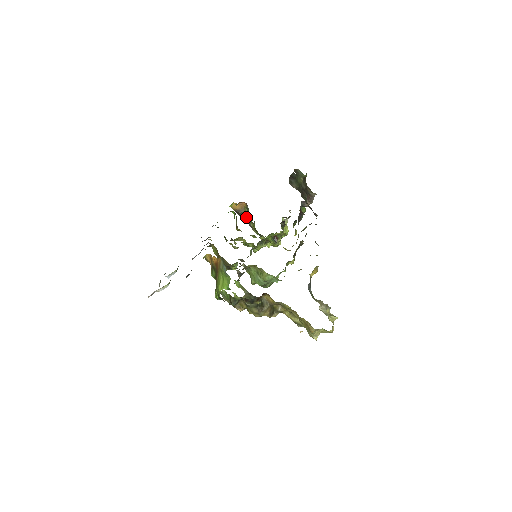
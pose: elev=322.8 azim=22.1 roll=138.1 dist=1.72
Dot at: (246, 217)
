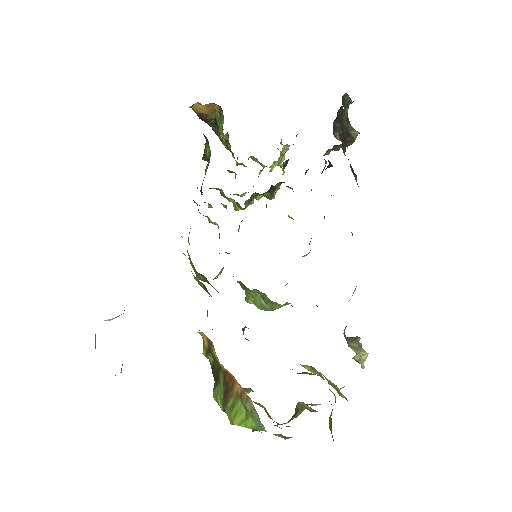
Dot at: (214, 124)
